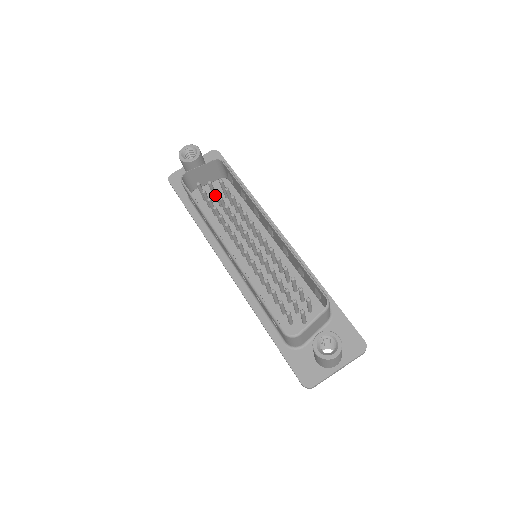
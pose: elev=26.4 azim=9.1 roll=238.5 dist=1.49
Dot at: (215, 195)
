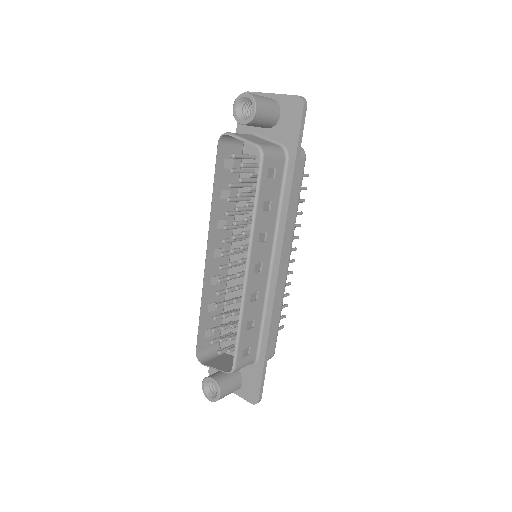
Dot at: (243, 180)
